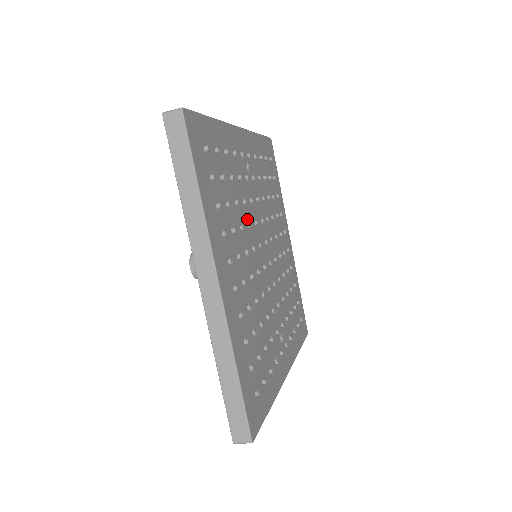
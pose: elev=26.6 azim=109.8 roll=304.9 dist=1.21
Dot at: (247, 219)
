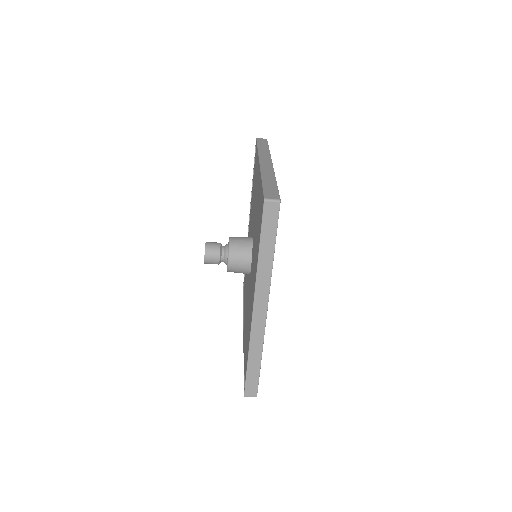
Dot at: occluded
